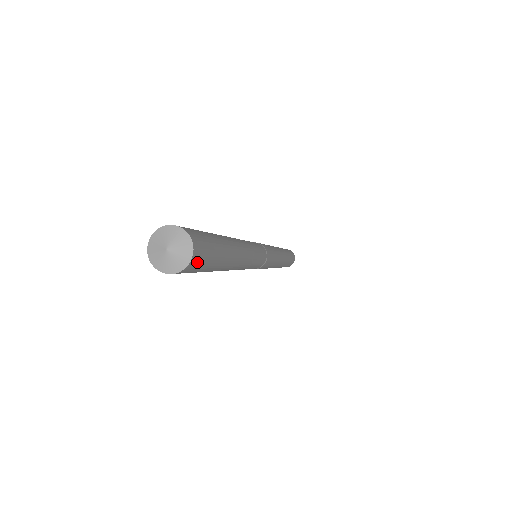
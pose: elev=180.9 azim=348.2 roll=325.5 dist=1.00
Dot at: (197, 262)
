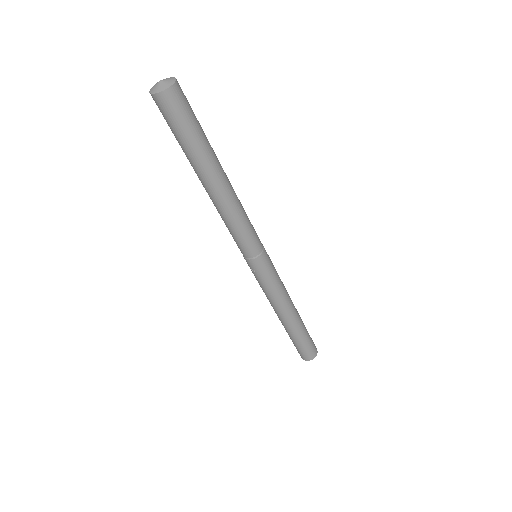
Dot at: (179, 97)
